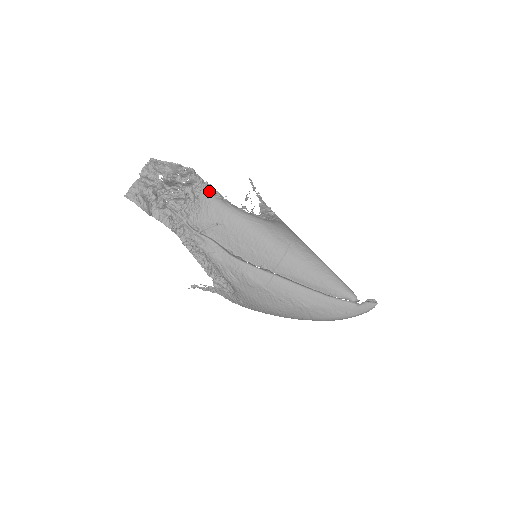
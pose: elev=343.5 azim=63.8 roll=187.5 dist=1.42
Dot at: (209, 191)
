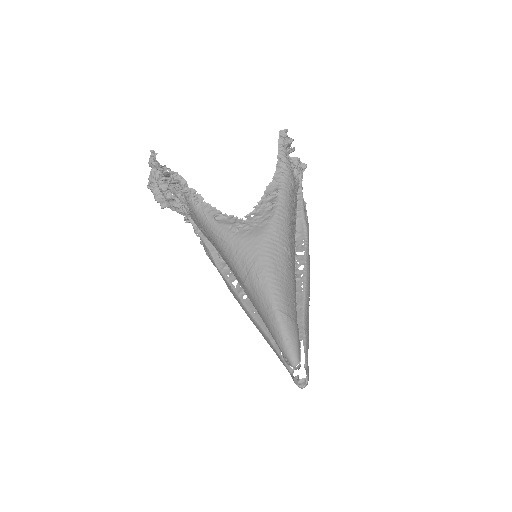
Dot at: (187, 195)
